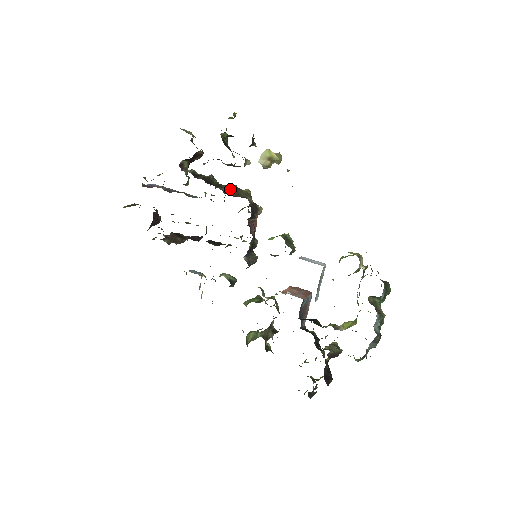
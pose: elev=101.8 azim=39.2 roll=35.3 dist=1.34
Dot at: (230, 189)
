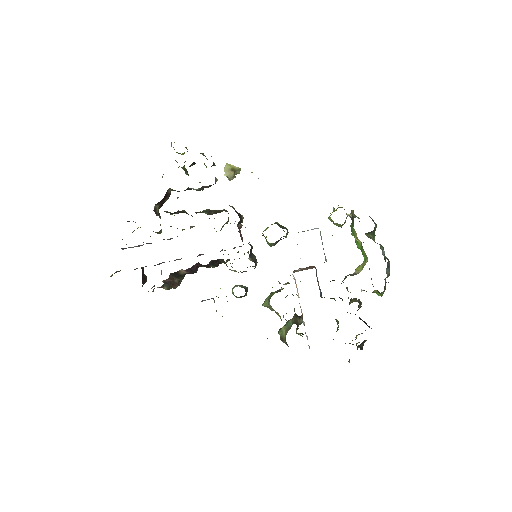
Dot at: (208, 211)
